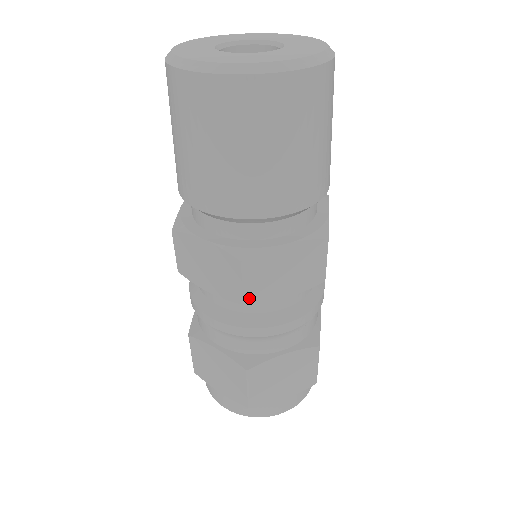
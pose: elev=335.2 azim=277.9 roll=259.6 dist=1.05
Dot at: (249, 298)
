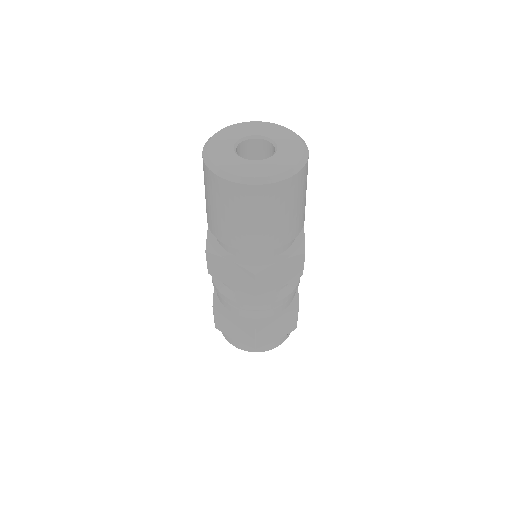
Dot at: (258, 292)
